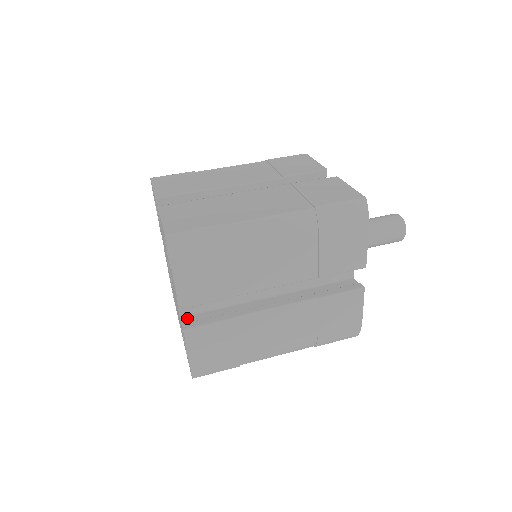
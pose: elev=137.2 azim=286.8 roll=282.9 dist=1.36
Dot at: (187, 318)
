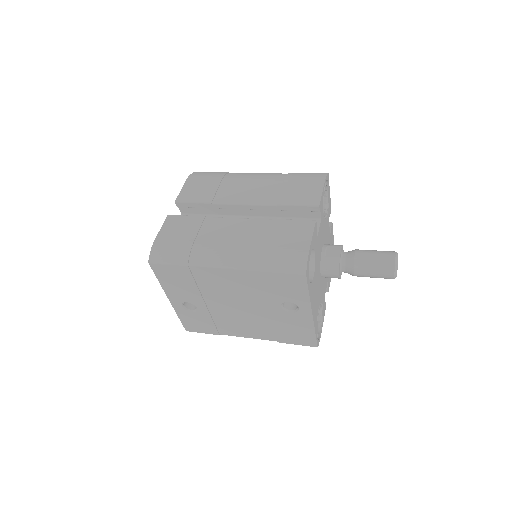
Dot at: occluded
